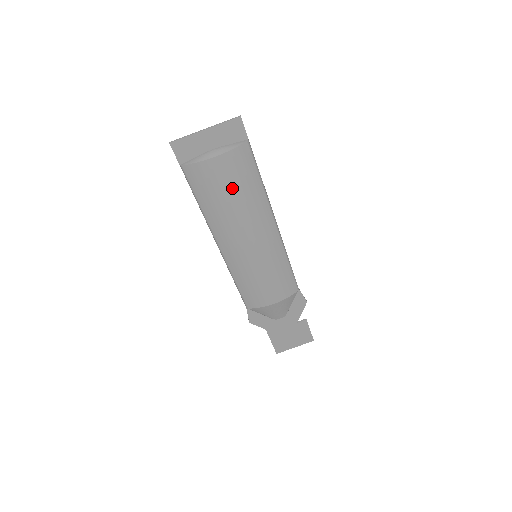
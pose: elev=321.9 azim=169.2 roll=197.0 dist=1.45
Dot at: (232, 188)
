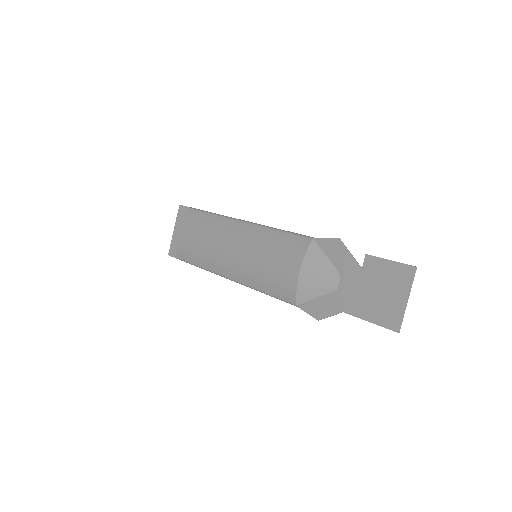
Dot at: (196, 235)
